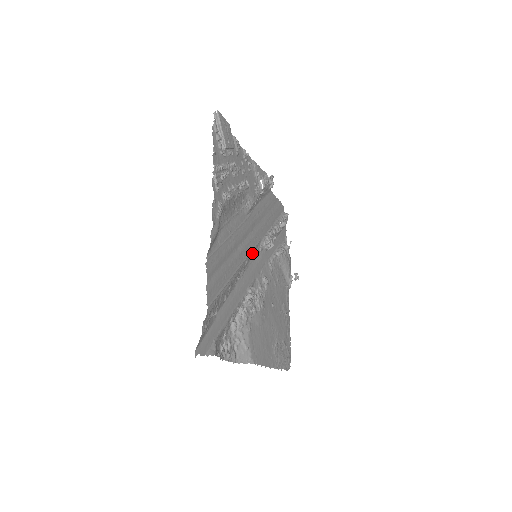
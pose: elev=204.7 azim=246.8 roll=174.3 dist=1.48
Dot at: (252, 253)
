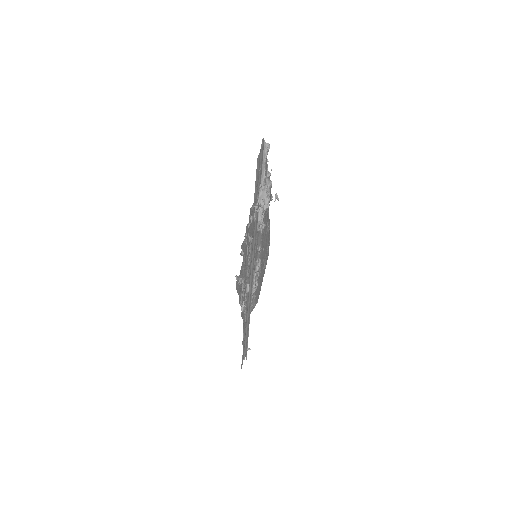
Dot at: (254, 260)
